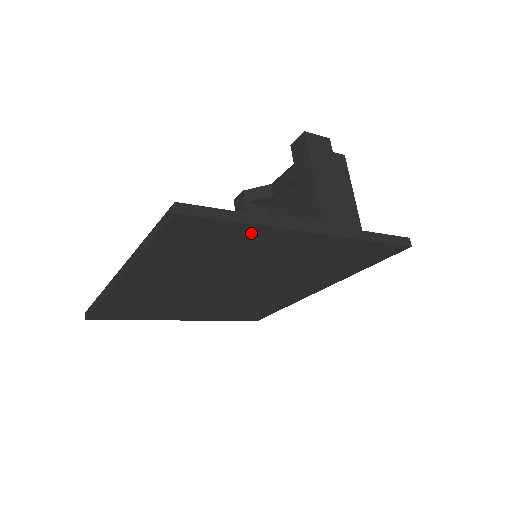
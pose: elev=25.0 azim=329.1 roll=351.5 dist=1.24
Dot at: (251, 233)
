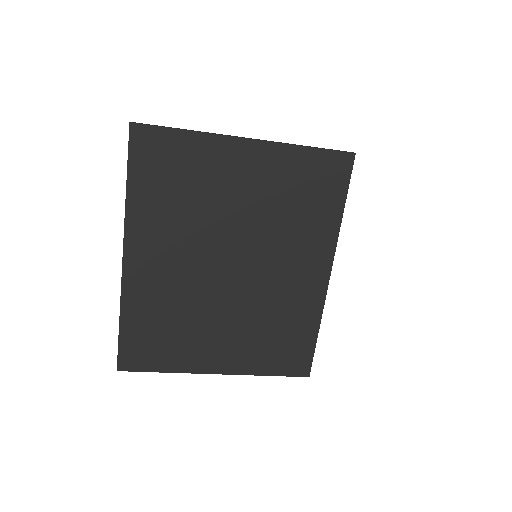
Dot at: (197, 146)
